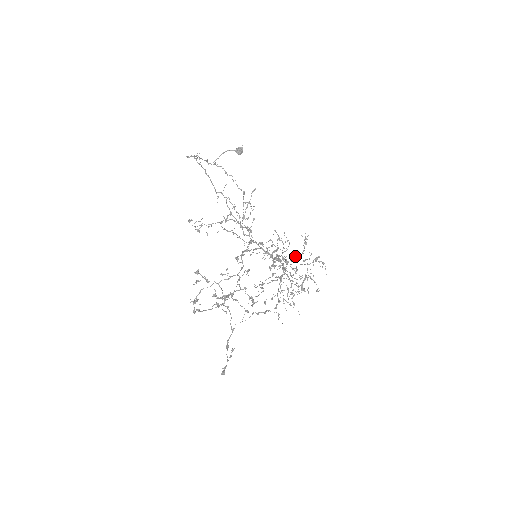
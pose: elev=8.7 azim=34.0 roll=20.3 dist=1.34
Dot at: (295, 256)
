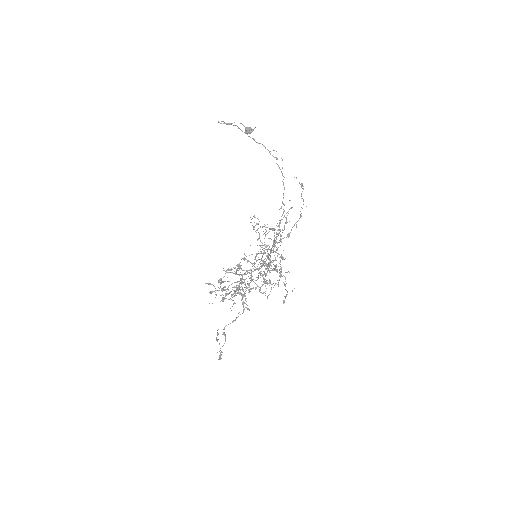
Dot at: occluded
